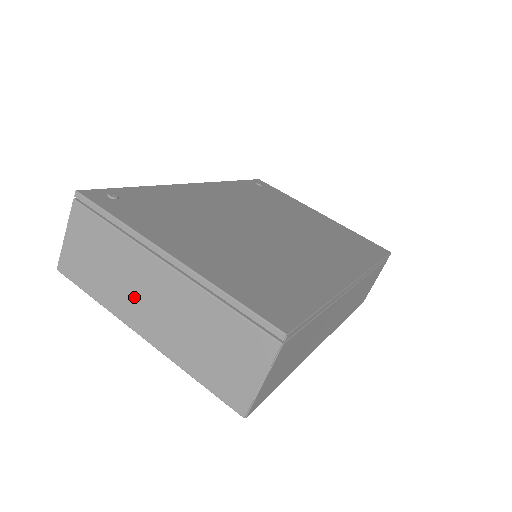
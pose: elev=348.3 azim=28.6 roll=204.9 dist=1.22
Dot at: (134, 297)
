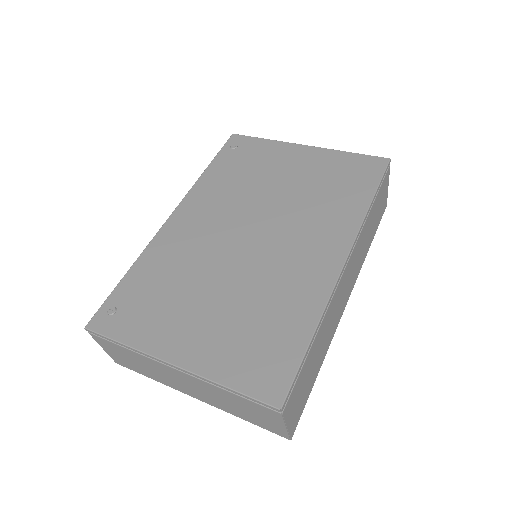
Dot at: (172, 381)
